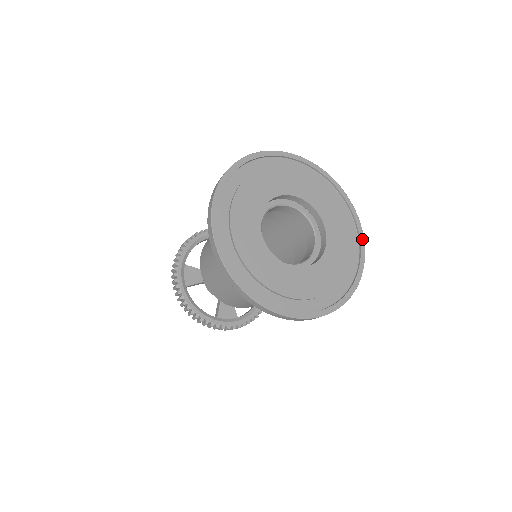
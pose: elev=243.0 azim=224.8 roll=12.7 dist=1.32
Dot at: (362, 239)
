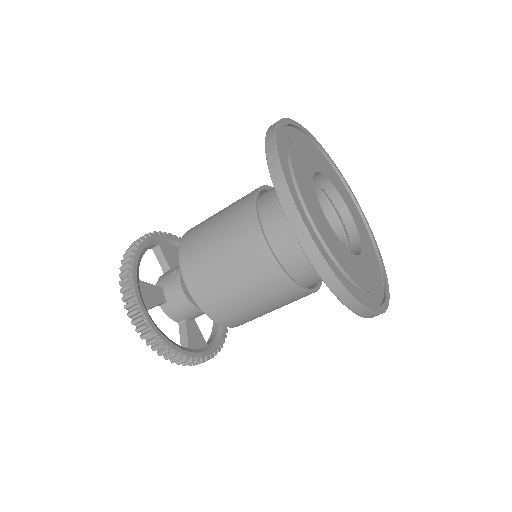
Dot at: (370, 229)
